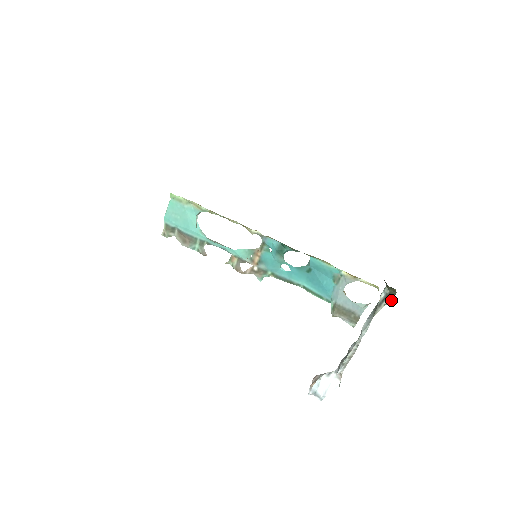
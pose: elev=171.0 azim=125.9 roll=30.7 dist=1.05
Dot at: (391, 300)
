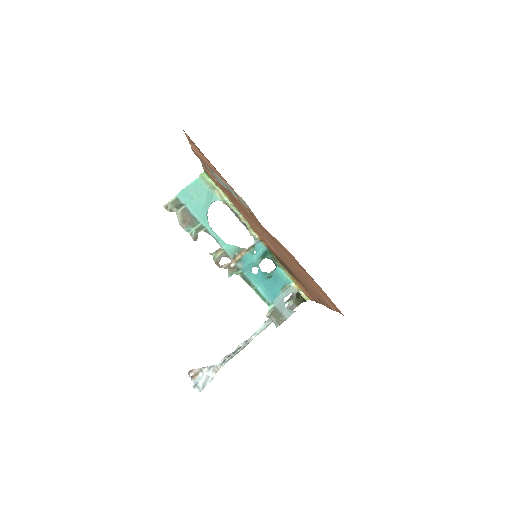
Dot at: (292, 310)
